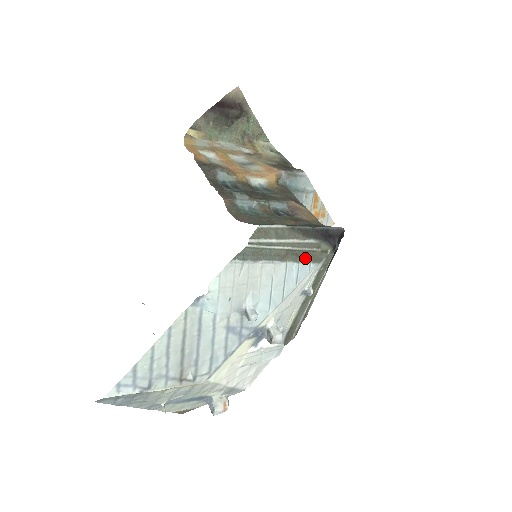
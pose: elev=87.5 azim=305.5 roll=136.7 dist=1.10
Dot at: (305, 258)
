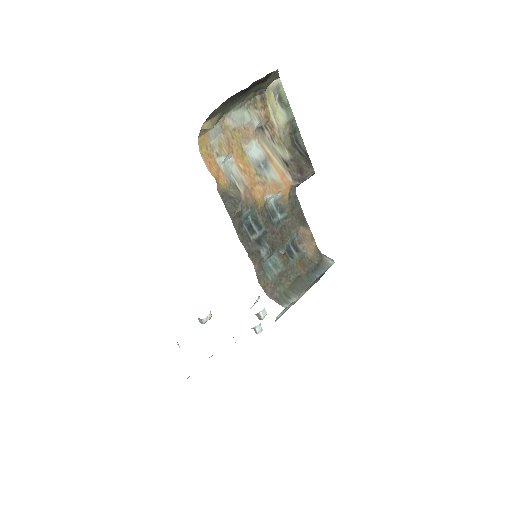
Dot at: occluded
